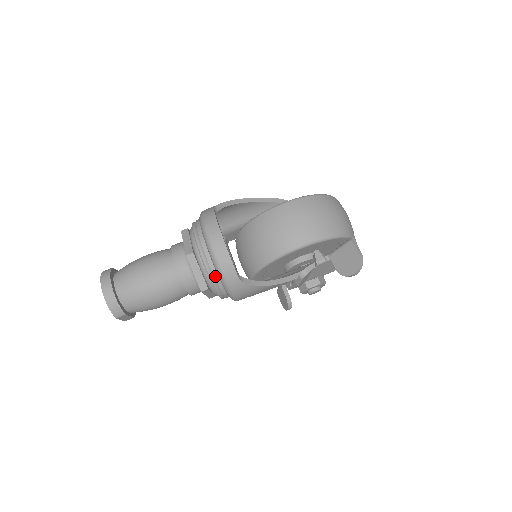
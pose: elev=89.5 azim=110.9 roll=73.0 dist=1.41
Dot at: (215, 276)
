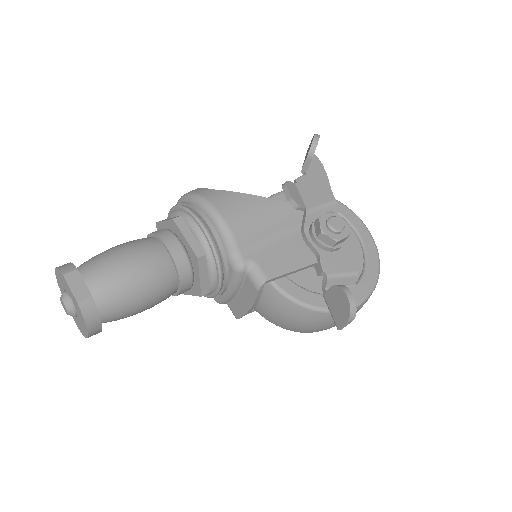
Dot at: (184, 203)
